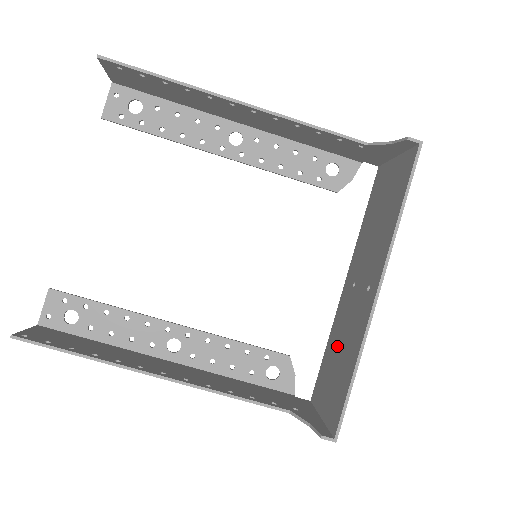
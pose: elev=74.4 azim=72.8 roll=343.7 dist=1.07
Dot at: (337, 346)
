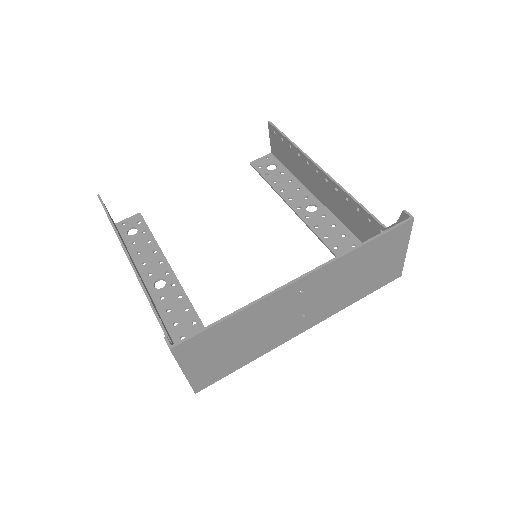
Dot at: (249, 341)
